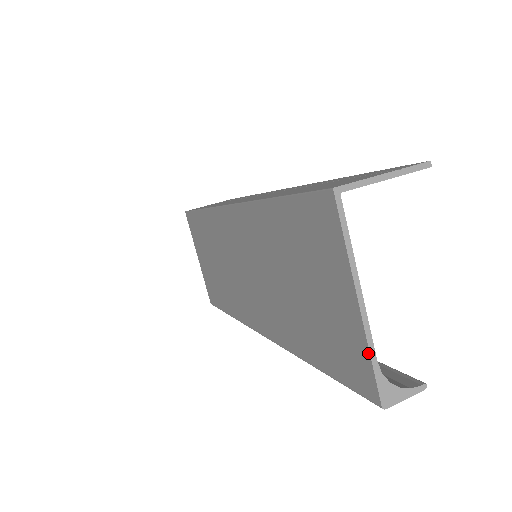
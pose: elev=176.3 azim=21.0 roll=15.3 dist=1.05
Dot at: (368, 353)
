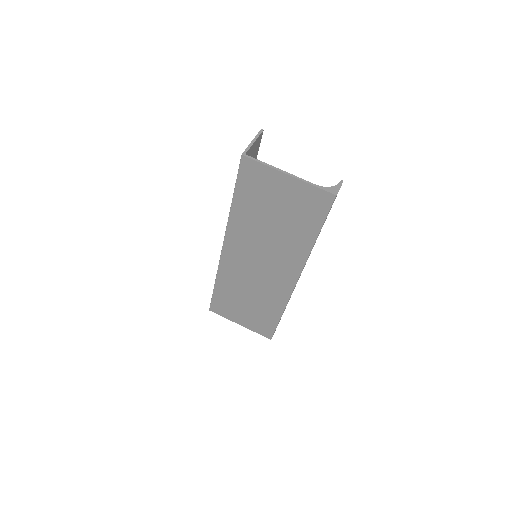
Dot at: (310, 185)
